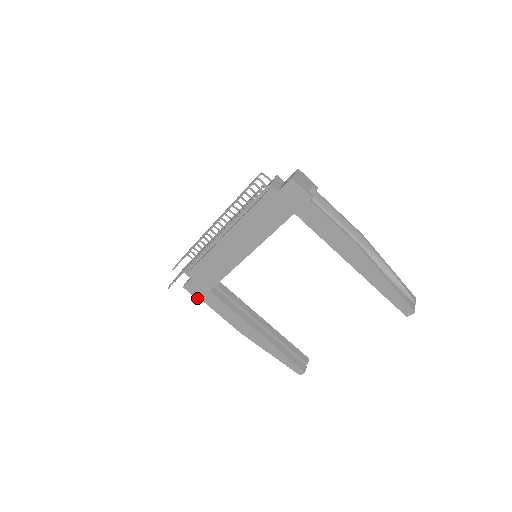
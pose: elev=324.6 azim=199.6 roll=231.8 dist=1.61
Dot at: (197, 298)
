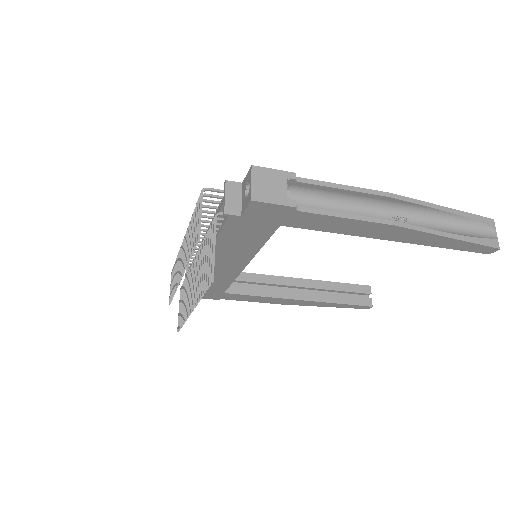
Dot at: (215, 299)
